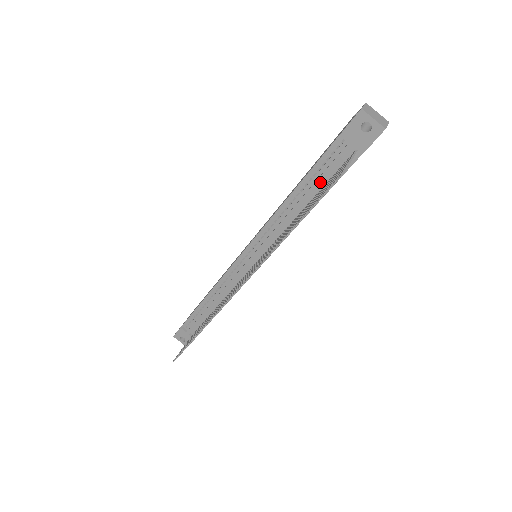
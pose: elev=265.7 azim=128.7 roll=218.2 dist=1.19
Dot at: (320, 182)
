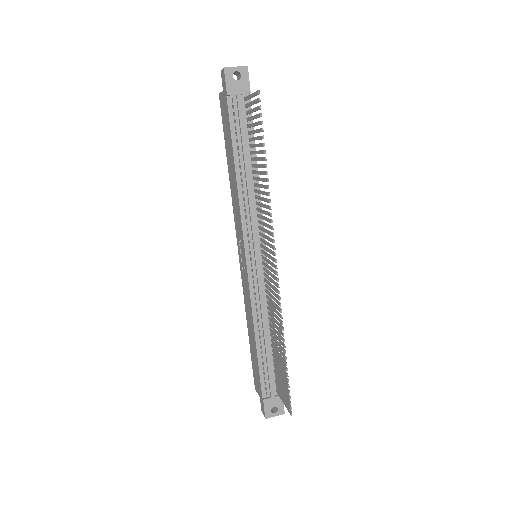
Dot at: (245, 141)
